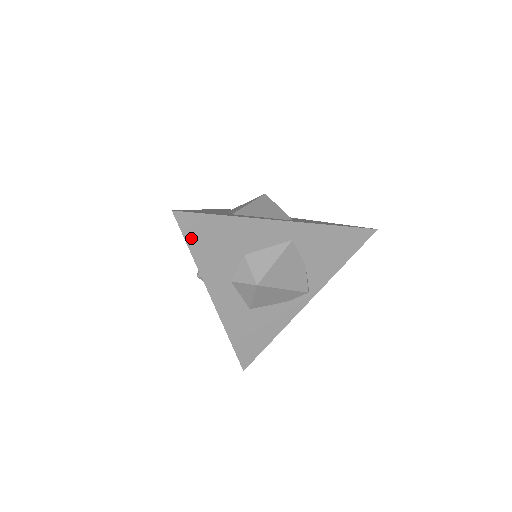
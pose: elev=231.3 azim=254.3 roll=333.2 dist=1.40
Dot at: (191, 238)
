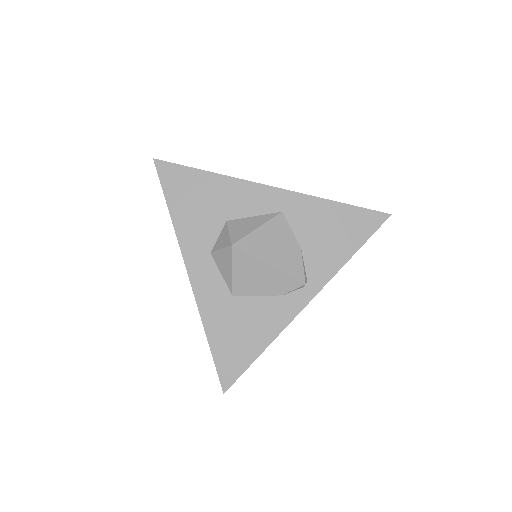
Dot at: (170, 191)
